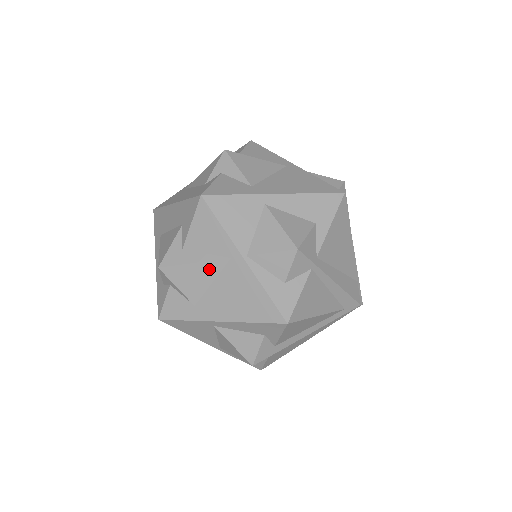
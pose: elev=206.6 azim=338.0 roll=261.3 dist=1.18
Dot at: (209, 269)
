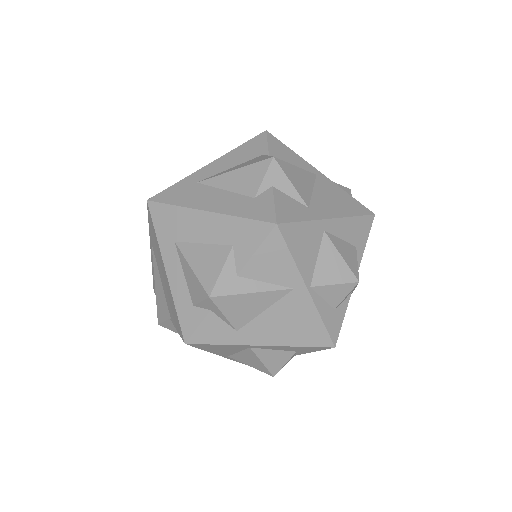
Dot at: (267, 298)
